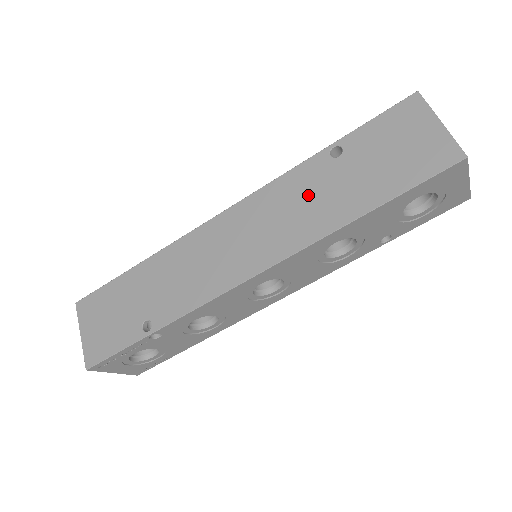
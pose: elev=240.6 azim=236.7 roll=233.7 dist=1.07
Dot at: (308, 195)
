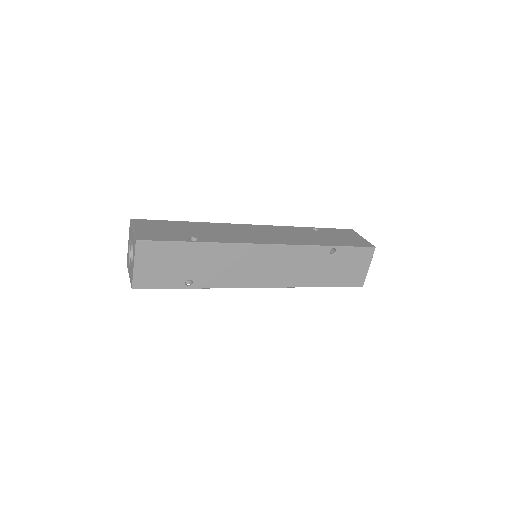
Dot at: (309, 264)
